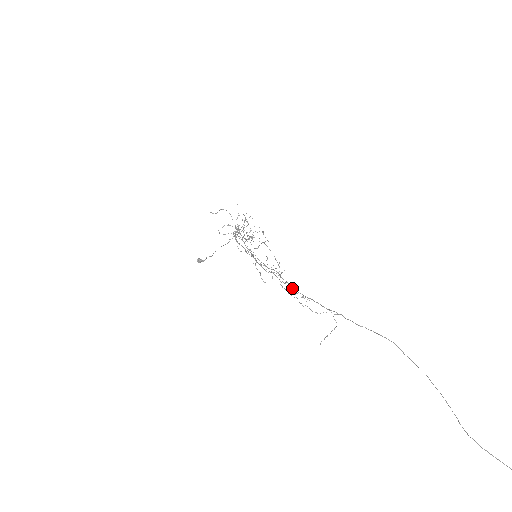
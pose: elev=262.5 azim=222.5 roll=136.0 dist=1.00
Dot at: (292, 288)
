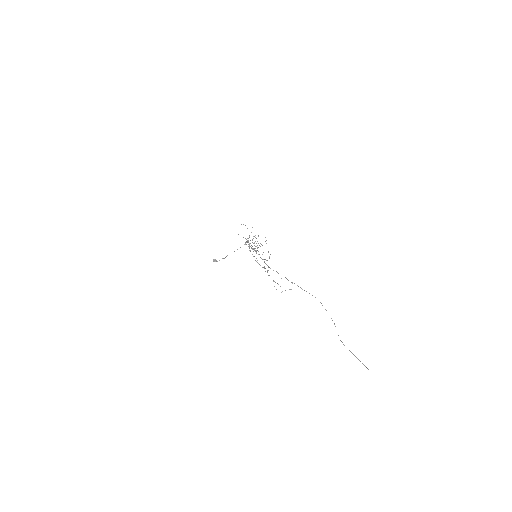
Dot at: occluded
